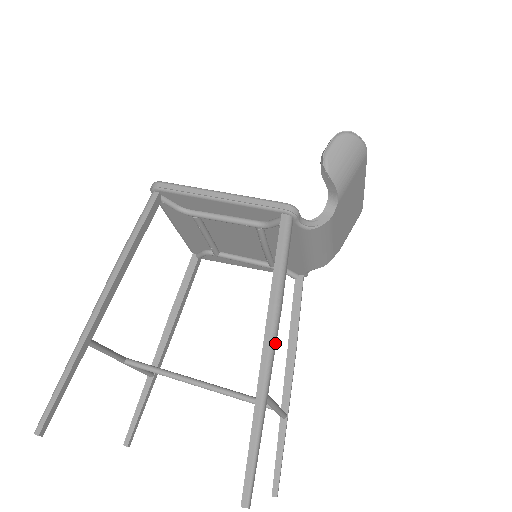
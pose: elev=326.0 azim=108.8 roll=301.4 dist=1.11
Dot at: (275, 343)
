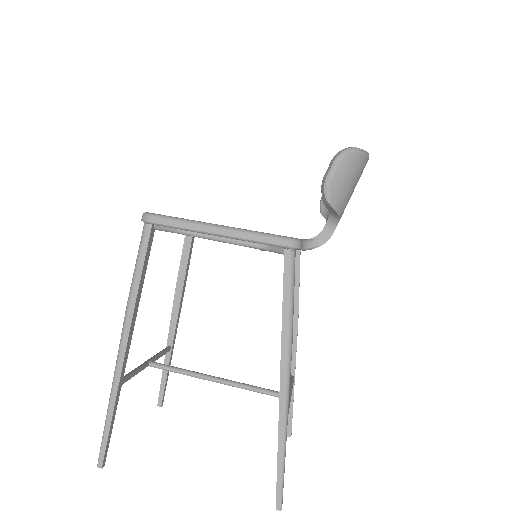
Dot at: occluded
